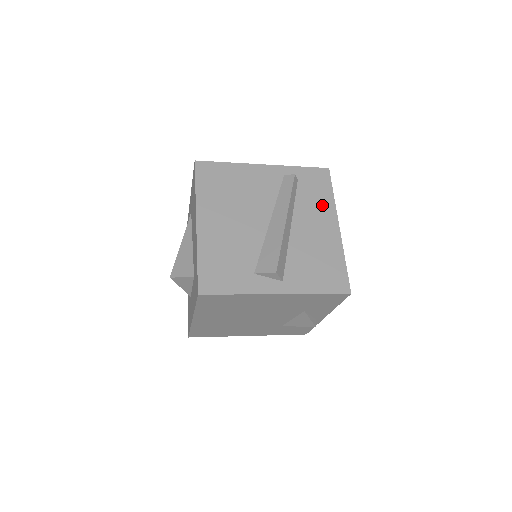
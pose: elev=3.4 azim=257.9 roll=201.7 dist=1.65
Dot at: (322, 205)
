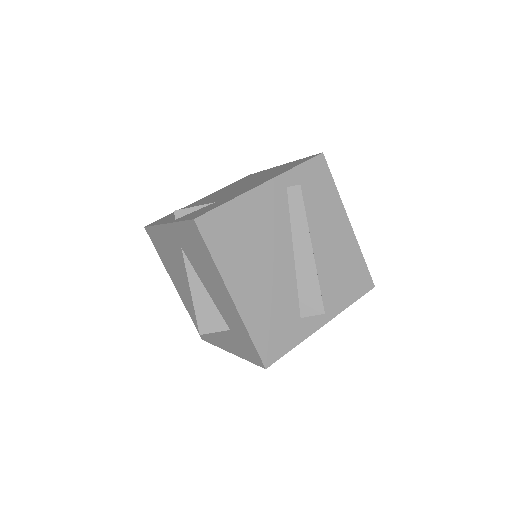
Dot at: (330, 205)
